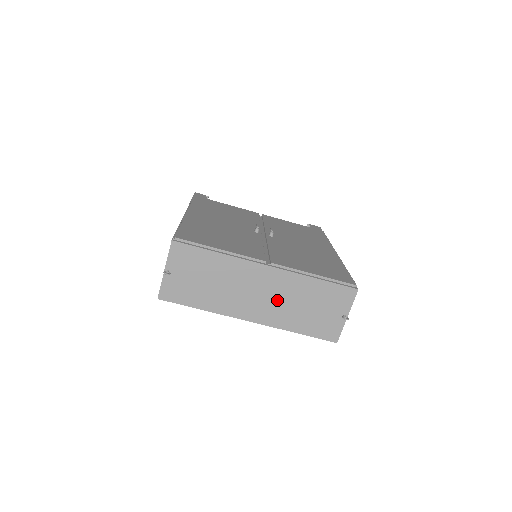
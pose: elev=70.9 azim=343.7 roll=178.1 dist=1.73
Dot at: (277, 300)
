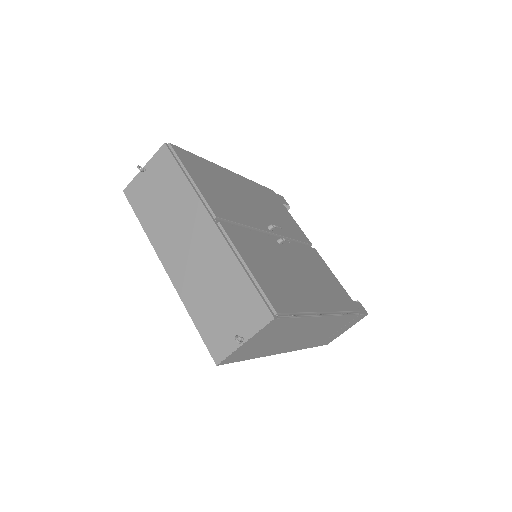
Dot at: (199, 266)
